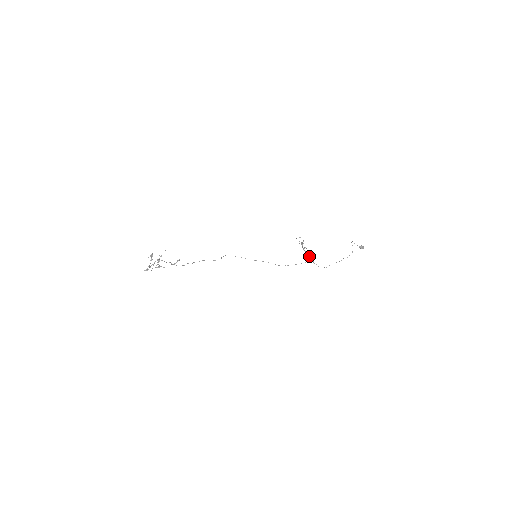
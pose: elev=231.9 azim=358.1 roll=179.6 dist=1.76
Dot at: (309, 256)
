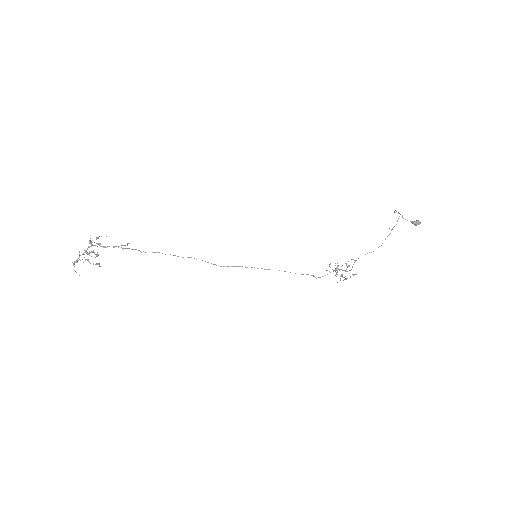
Dot at: (348, 266)
